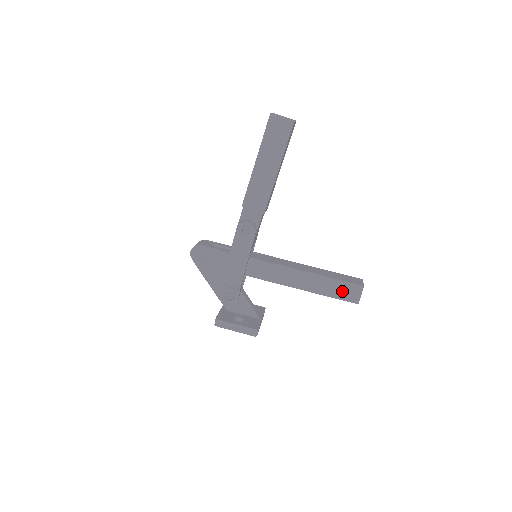
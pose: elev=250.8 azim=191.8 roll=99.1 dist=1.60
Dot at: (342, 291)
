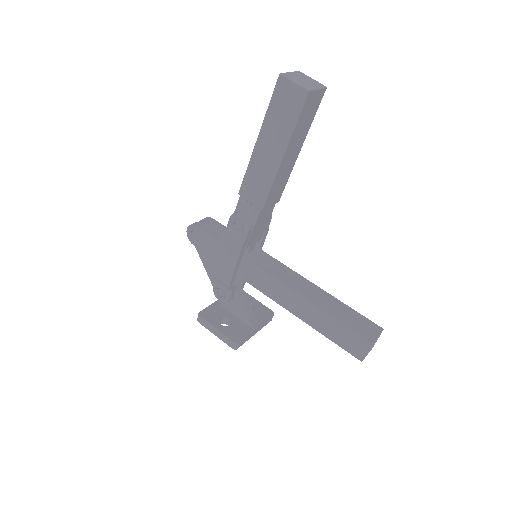
Dot at: (344, 337)
